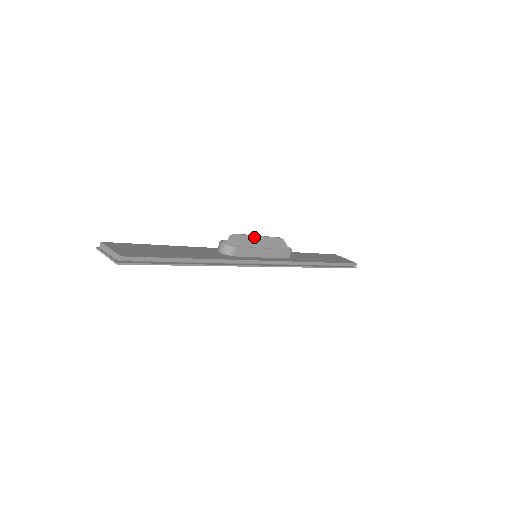
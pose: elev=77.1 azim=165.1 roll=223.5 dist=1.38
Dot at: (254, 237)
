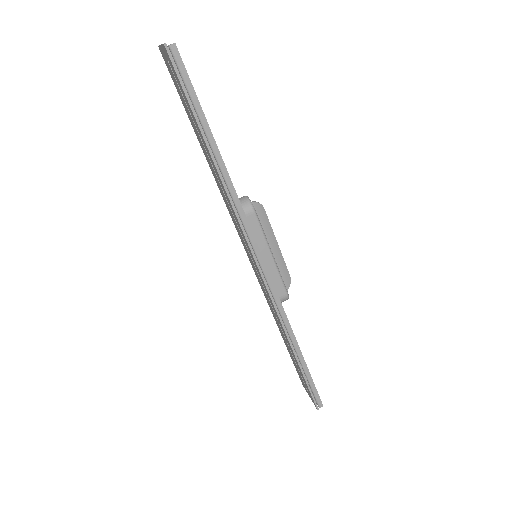
Dot at: (274, 237)
